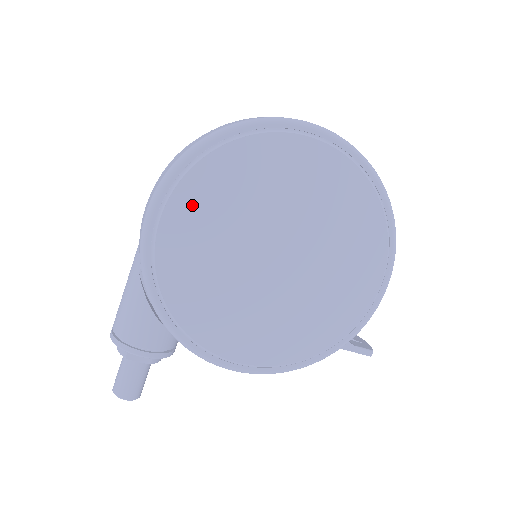
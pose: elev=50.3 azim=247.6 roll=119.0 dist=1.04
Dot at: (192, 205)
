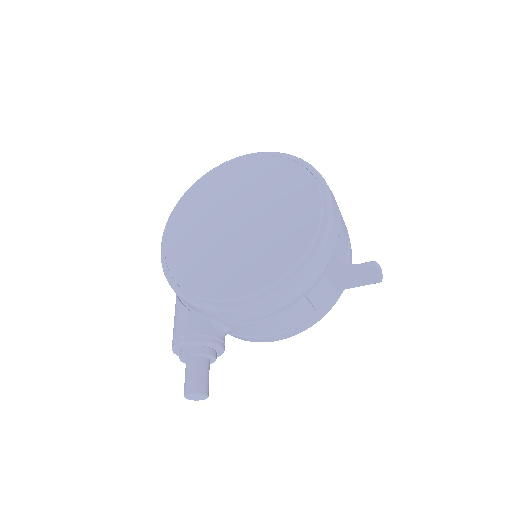
Dot at: (181, 225)
